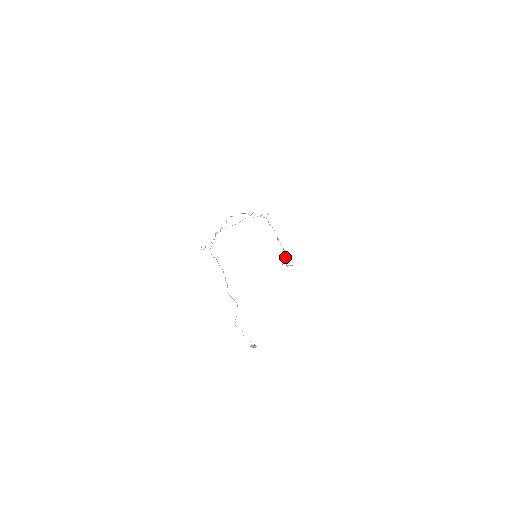
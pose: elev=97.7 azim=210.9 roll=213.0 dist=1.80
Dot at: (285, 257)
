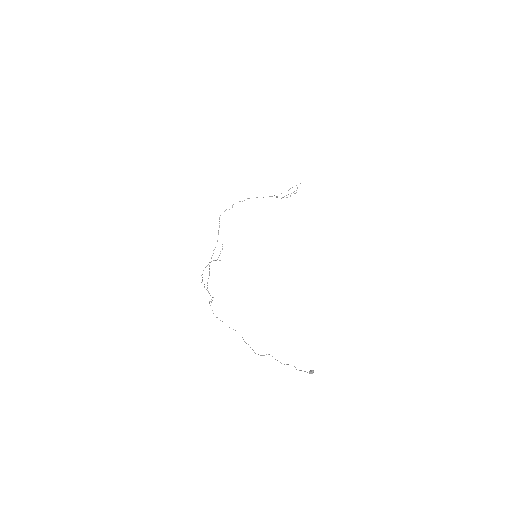
Dot at: occluded
